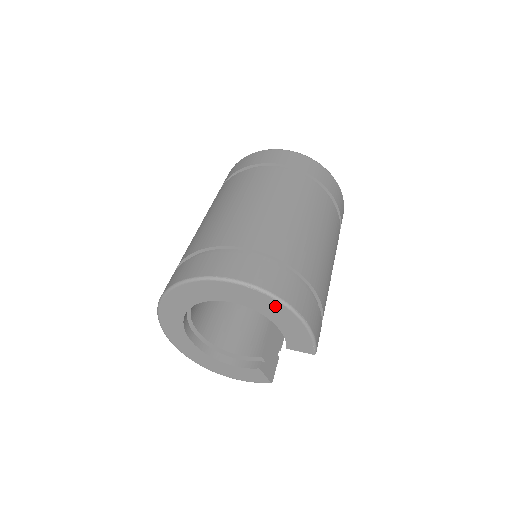
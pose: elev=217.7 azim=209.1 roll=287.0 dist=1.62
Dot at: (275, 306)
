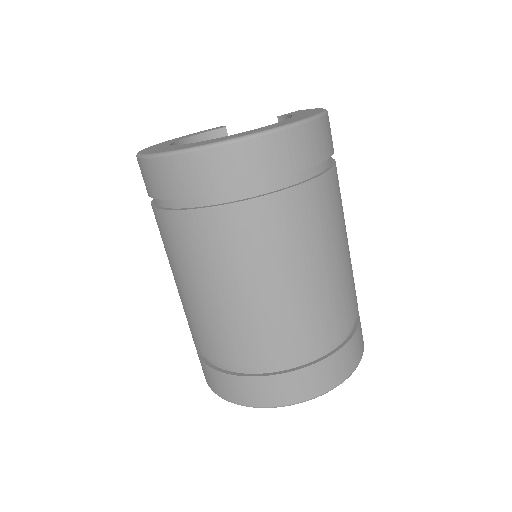
Dot at: occluded
